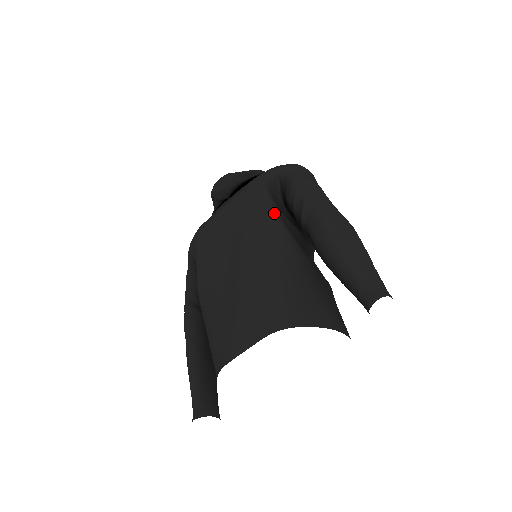
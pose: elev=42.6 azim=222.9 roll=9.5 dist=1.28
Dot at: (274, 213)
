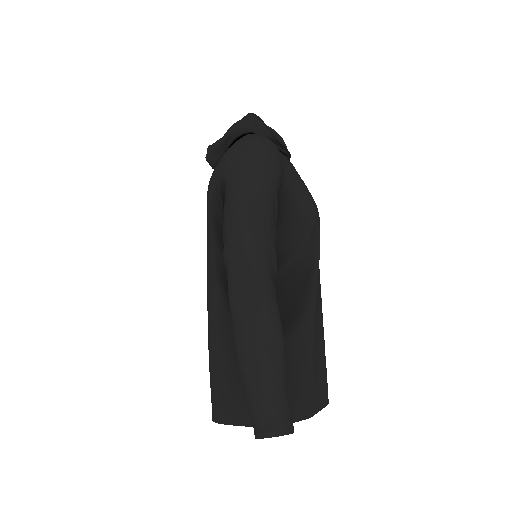
Dot at: (211, 260)
